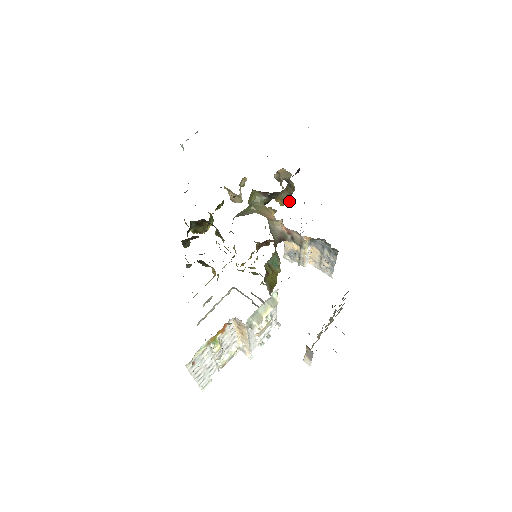
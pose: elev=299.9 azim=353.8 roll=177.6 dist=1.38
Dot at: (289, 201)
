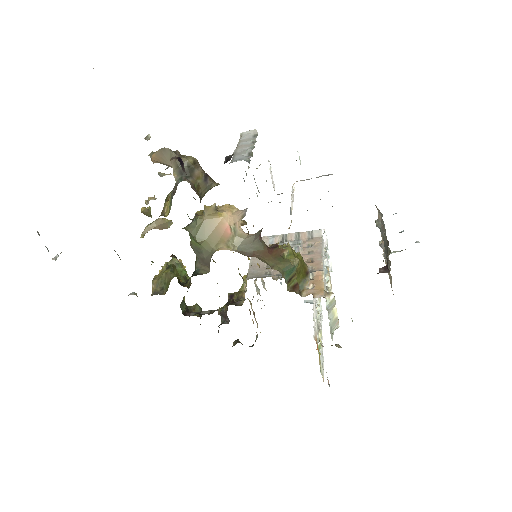
Dot at: occluded
